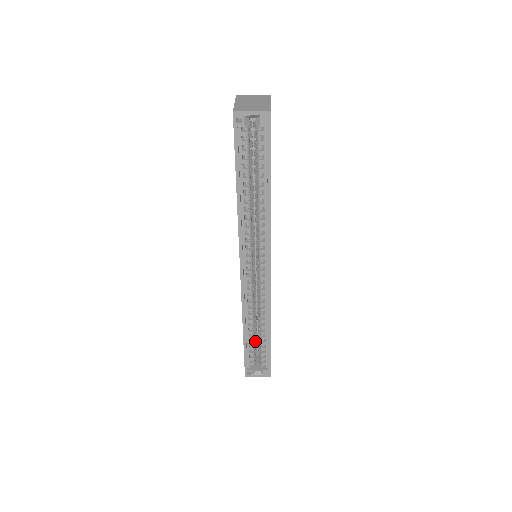
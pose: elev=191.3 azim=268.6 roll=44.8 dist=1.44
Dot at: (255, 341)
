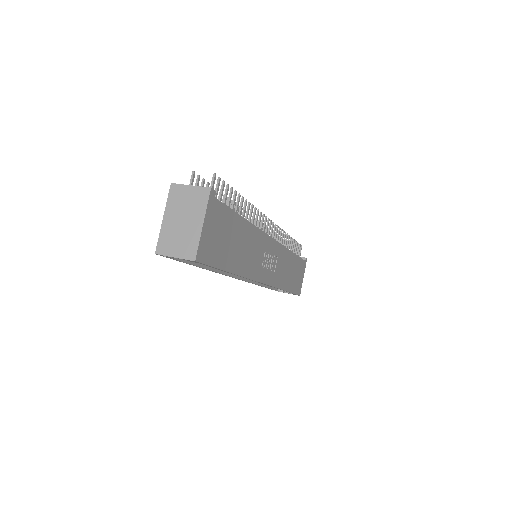
Dot at: occluded
